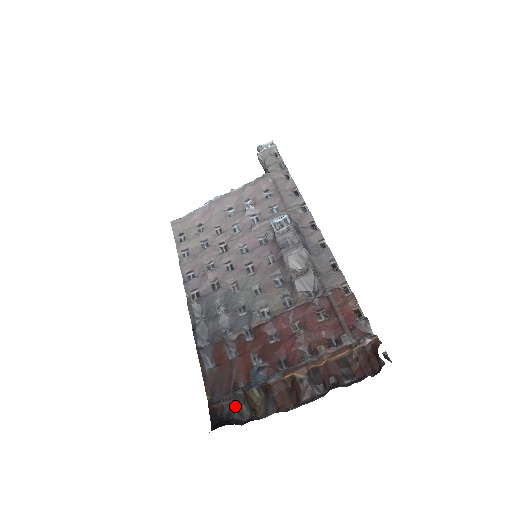
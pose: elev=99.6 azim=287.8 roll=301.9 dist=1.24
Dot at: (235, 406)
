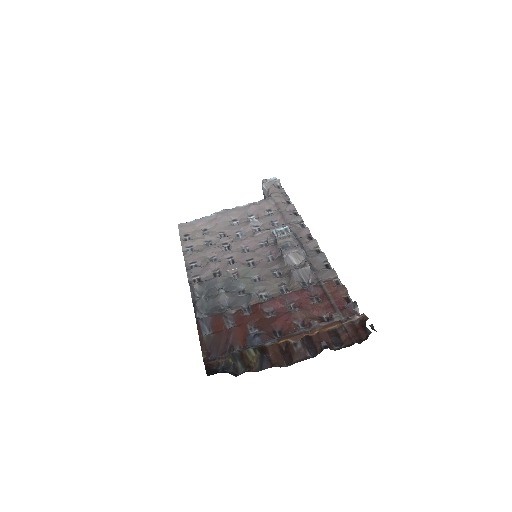
Dot at: (231, 362)
